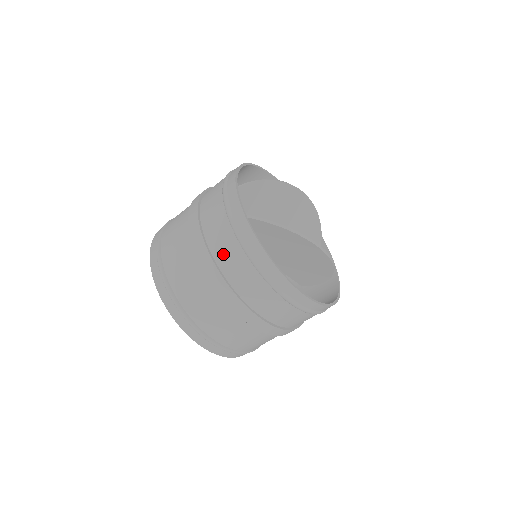
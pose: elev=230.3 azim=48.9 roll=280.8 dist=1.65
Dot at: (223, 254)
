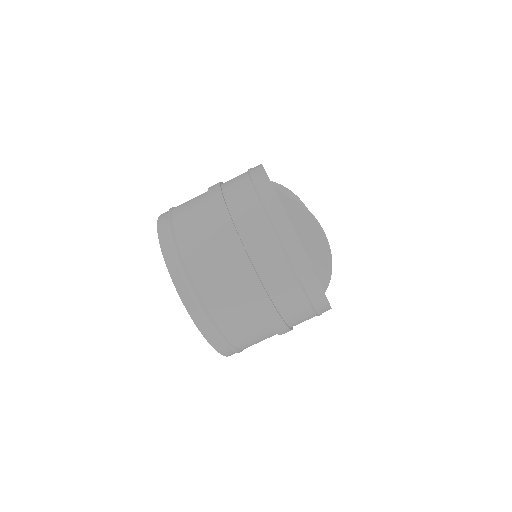
Dot at: (237, 201)
